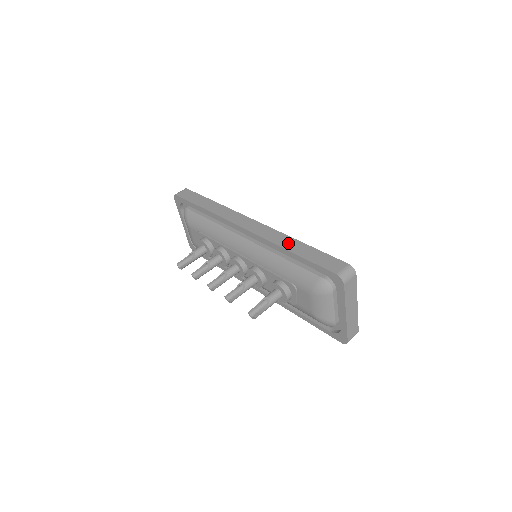
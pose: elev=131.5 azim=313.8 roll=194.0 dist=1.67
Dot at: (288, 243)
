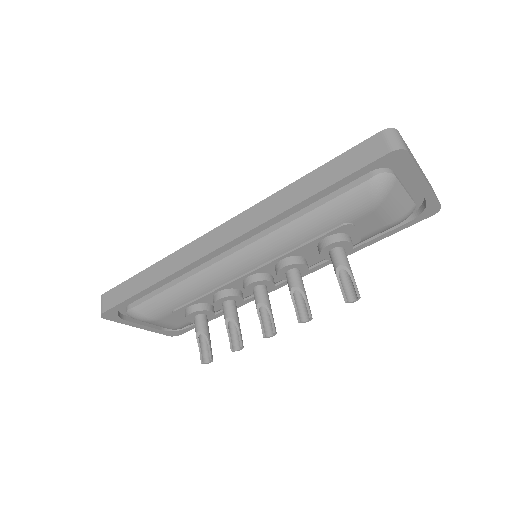
Dot at: (291, 196)
